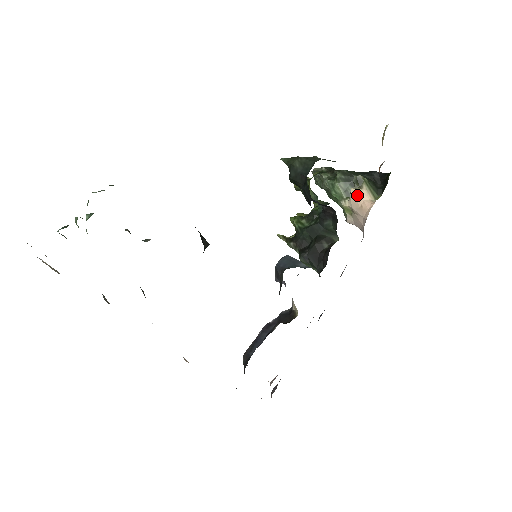
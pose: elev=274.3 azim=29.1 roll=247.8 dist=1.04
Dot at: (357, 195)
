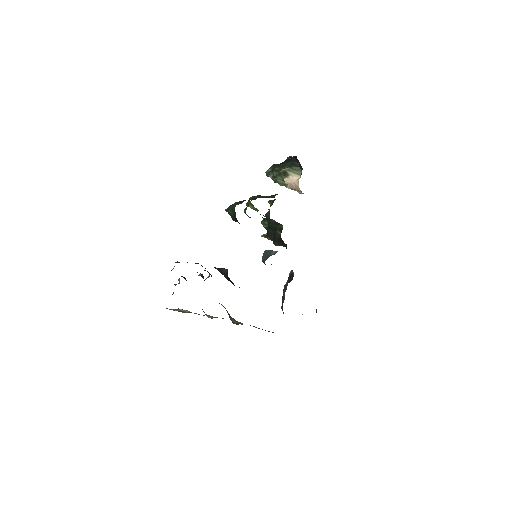
Dot at: (289, 181)
